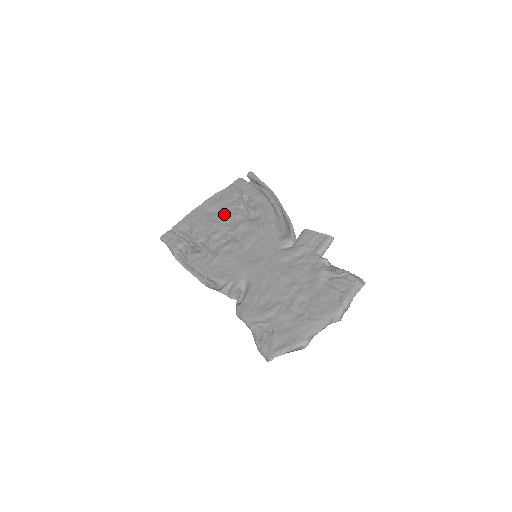
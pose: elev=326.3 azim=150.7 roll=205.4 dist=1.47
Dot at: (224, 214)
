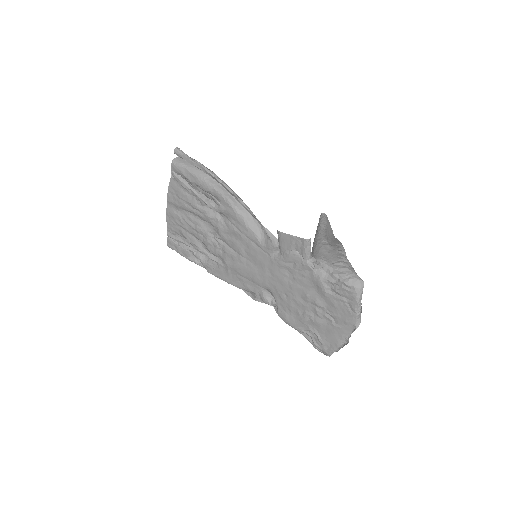
Dot at: (196, 215)
